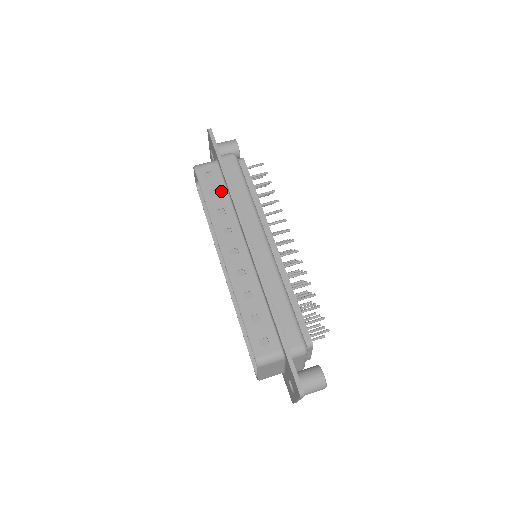
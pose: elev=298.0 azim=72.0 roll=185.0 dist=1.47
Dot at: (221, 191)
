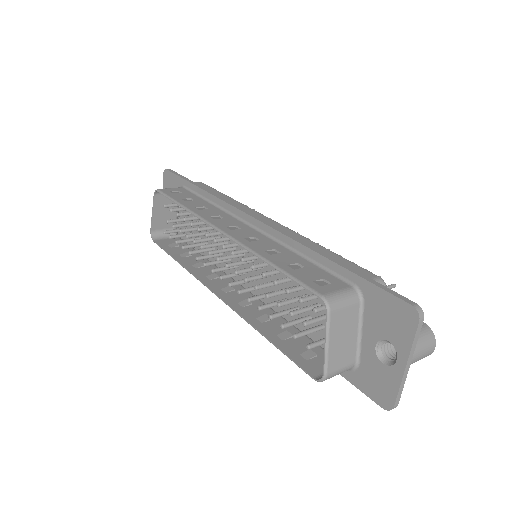
Dot at: (196, 199)
